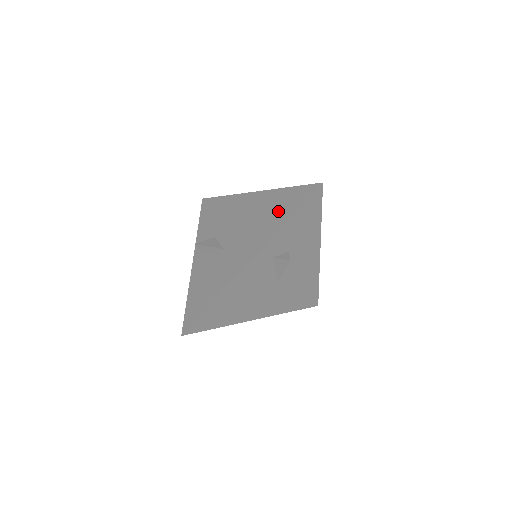
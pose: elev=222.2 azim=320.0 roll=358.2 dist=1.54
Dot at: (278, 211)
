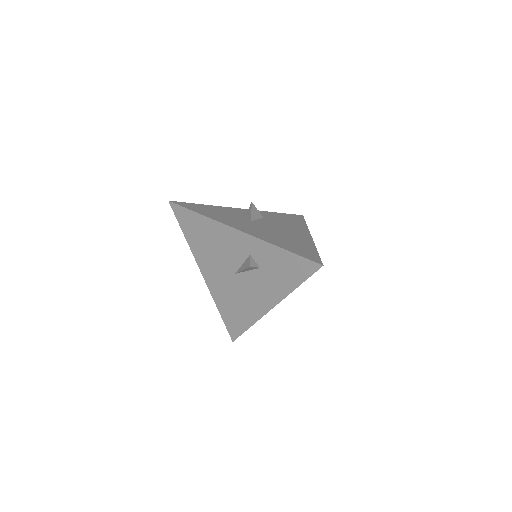
Dot at: (291, 244)
